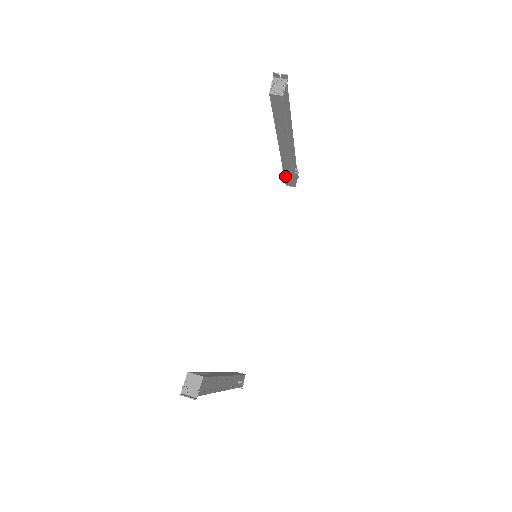
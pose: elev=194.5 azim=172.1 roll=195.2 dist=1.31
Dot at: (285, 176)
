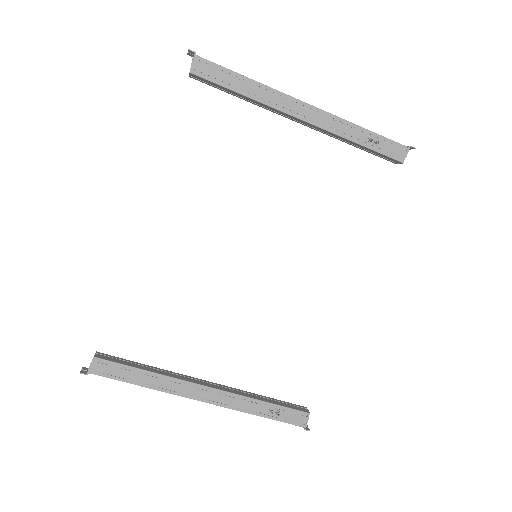
Dot at: (369, 152)
